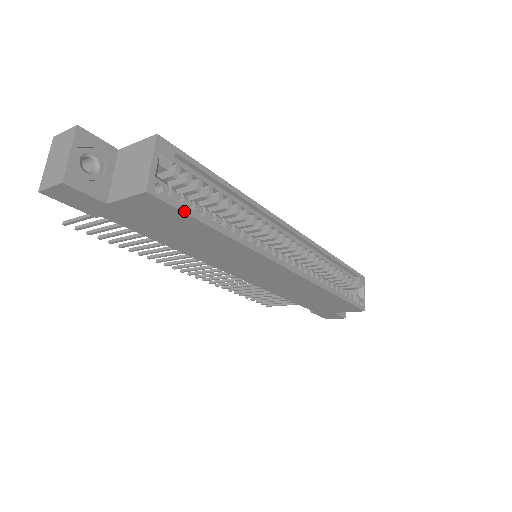
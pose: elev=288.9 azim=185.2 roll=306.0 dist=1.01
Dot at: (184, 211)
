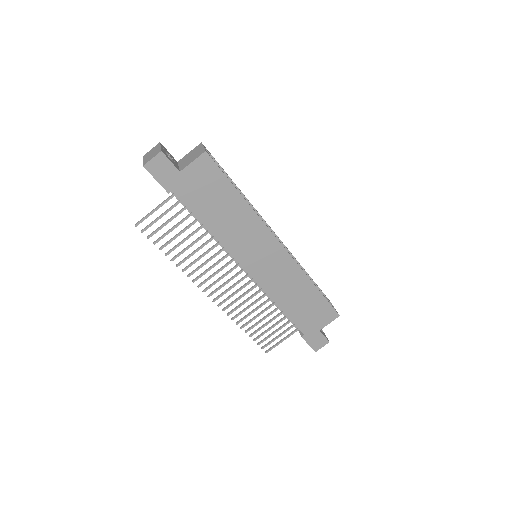
Dot at: (222, 171)
